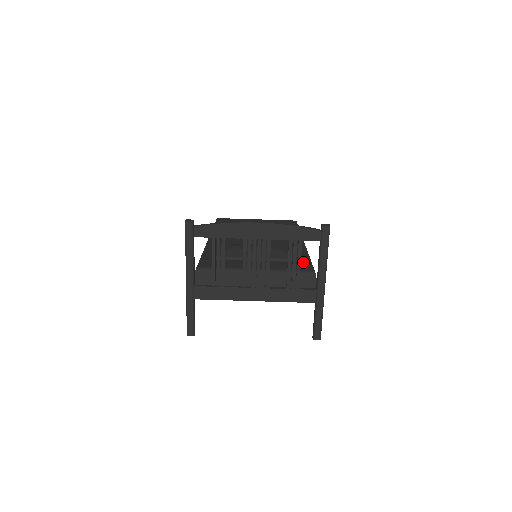
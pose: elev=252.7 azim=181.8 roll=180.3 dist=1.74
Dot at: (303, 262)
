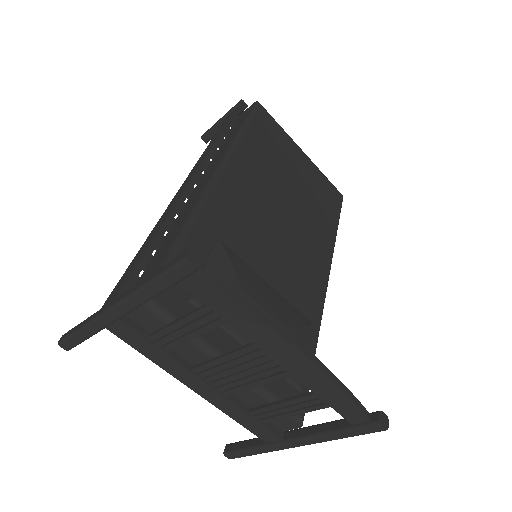
Dot at: occluded
